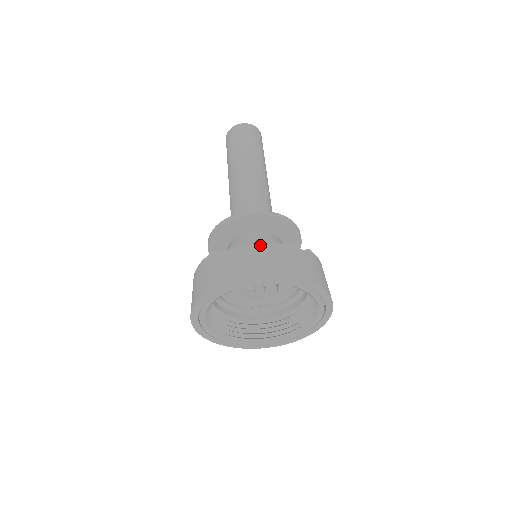
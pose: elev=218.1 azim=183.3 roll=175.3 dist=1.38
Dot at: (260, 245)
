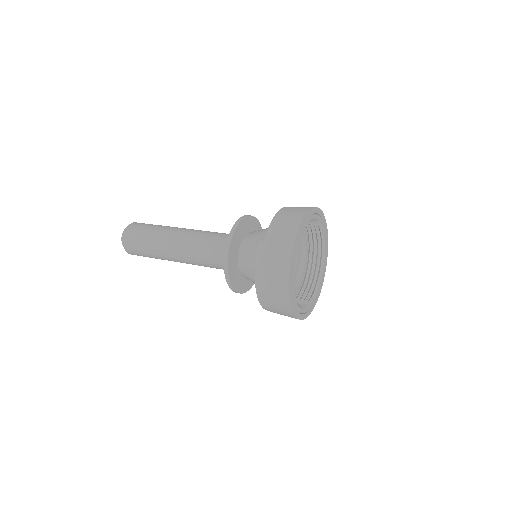
Dot at: (280, 211)
